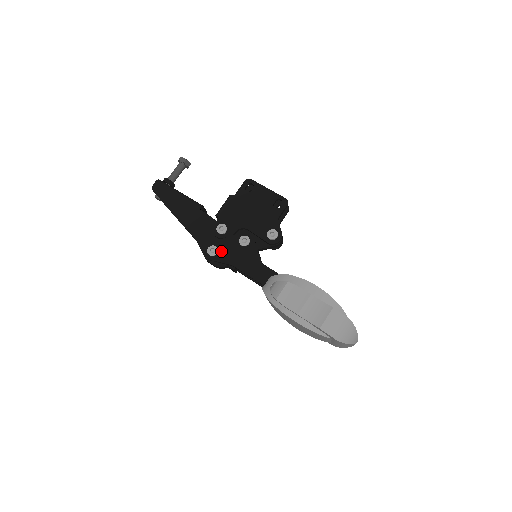
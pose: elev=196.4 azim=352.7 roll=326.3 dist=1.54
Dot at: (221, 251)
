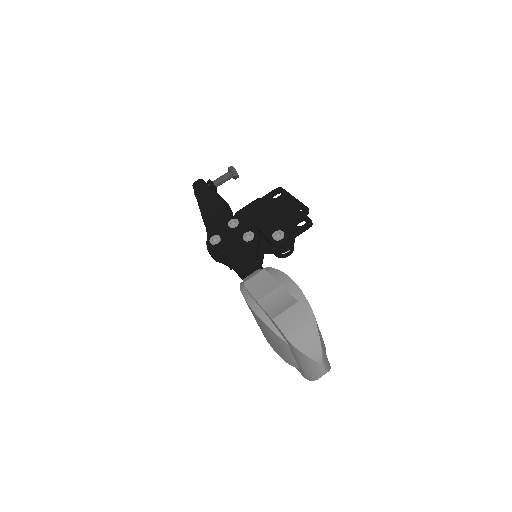
Dot at: (223, 241)
